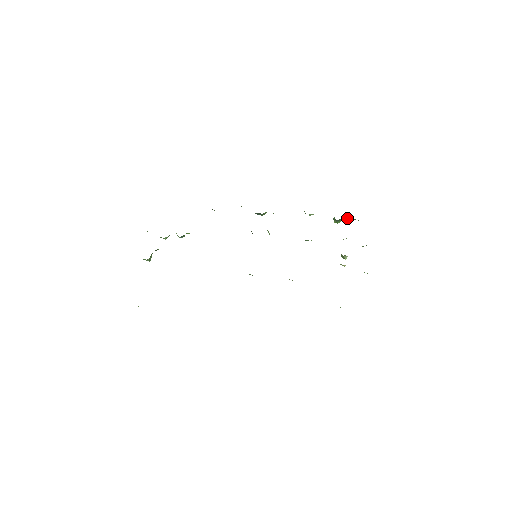
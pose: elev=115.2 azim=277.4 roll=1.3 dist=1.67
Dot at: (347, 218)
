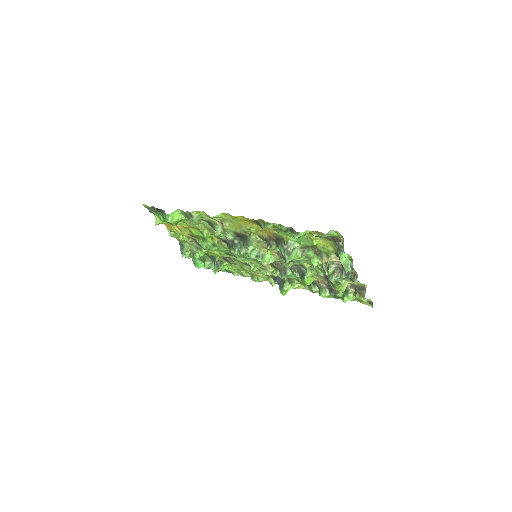
Dot at: (355, 295)
